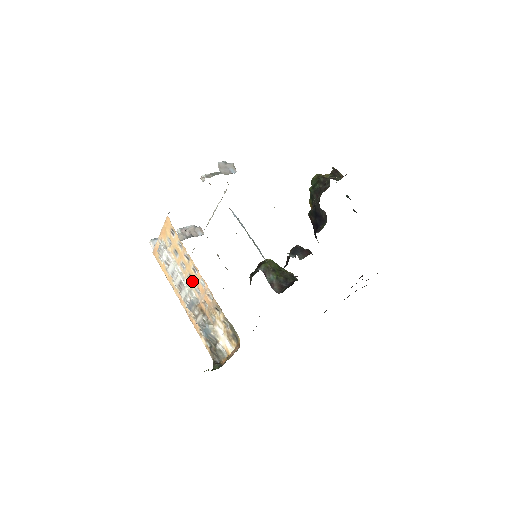
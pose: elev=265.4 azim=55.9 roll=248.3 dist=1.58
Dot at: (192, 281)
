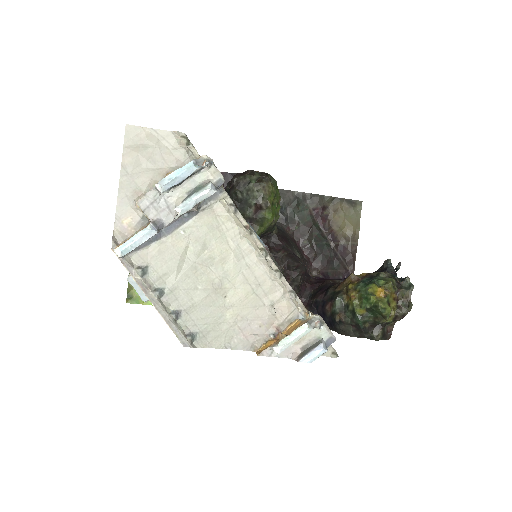
Dot at: occluded
